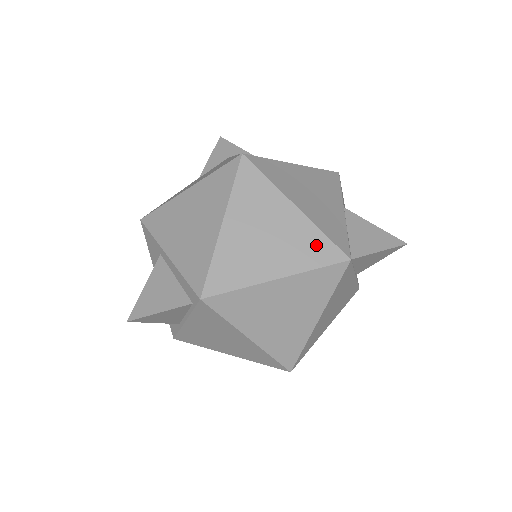
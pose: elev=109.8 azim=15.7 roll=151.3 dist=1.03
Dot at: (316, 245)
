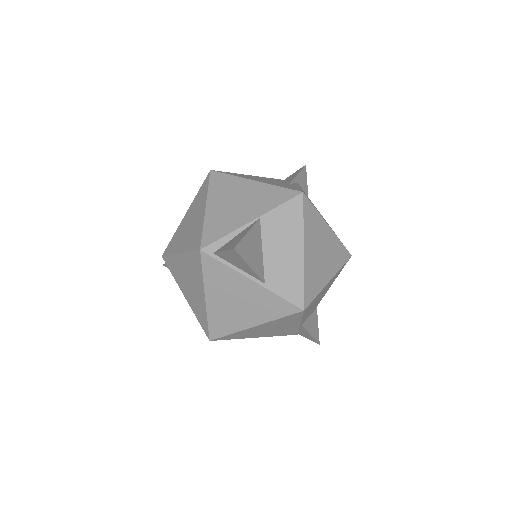
Dot at: (197, 235)
